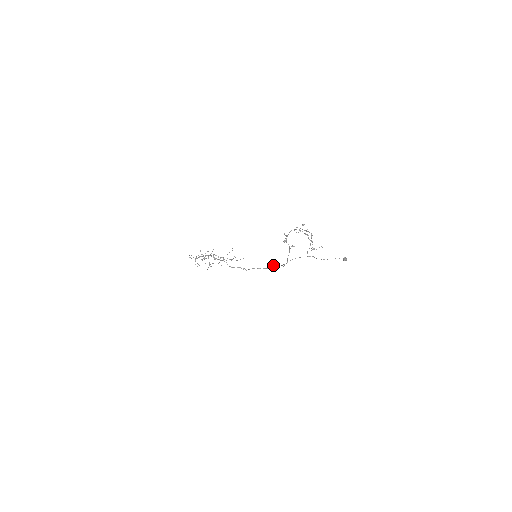
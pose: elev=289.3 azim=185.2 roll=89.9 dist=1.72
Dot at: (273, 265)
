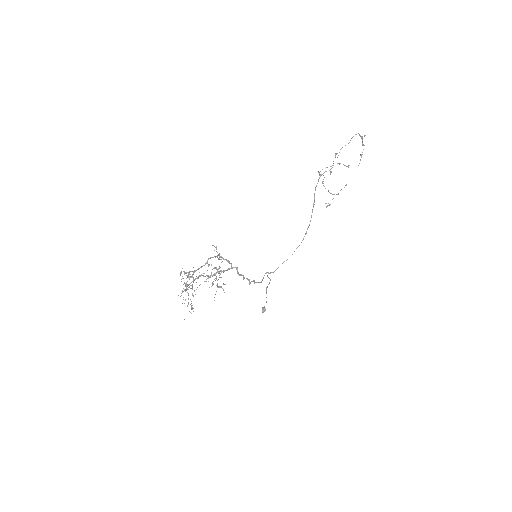
Dot at: (263, 277)
